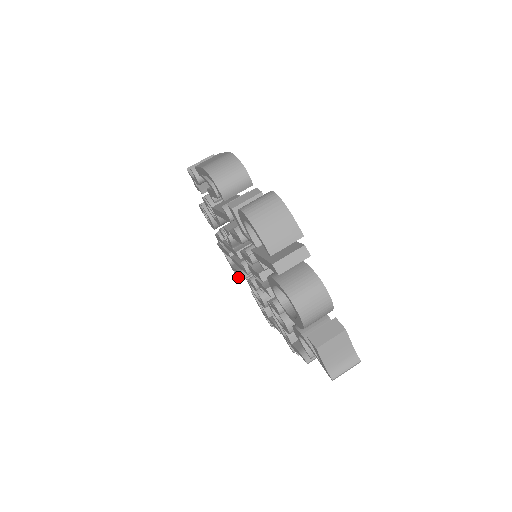
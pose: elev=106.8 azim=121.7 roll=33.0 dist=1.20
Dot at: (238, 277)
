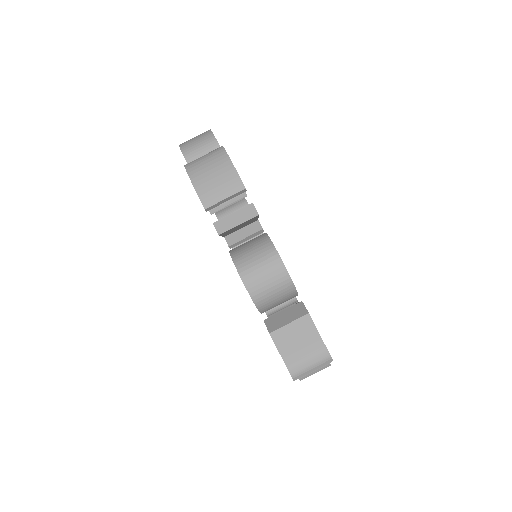
Dot at: occluded
